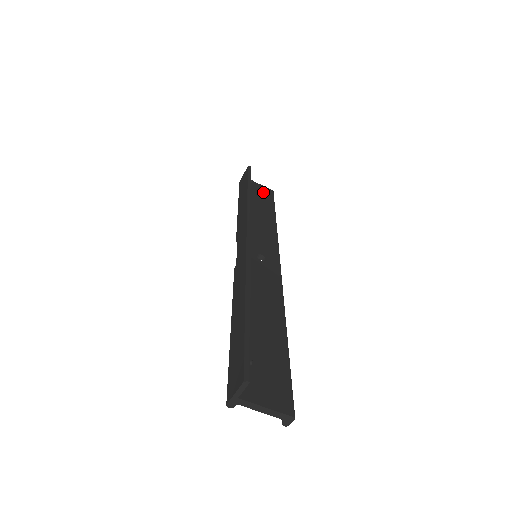
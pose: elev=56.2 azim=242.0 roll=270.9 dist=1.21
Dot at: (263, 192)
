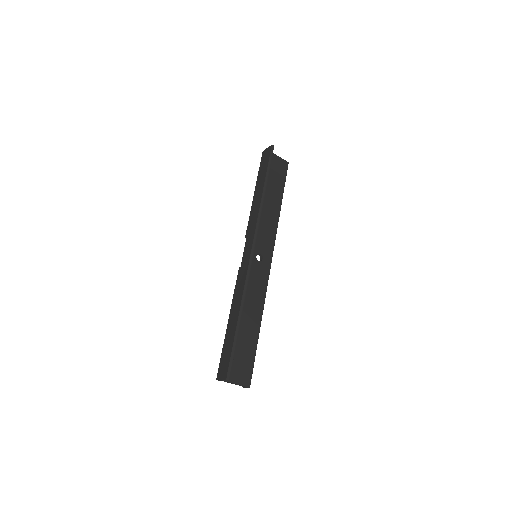
Dot at: (279, 168)
